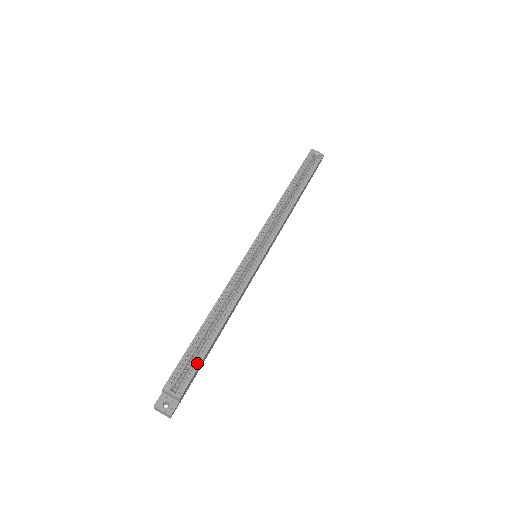
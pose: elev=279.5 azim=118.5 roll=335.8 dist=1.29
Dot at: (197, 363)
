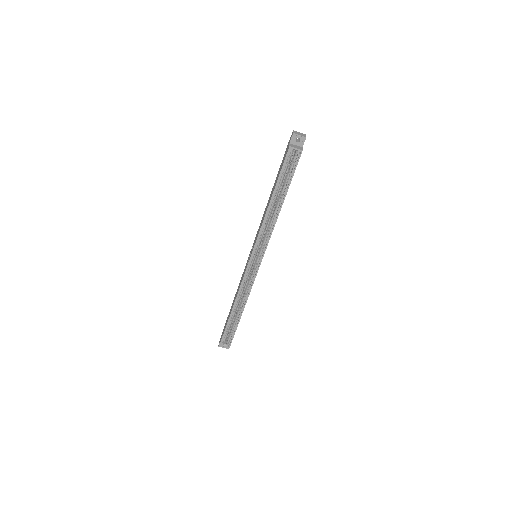
Dot at: (233, 332)
